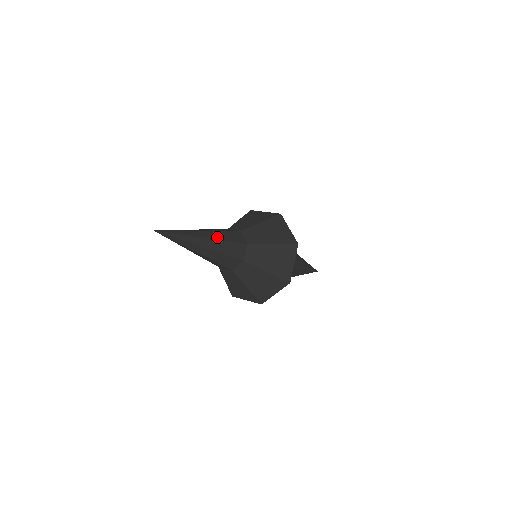
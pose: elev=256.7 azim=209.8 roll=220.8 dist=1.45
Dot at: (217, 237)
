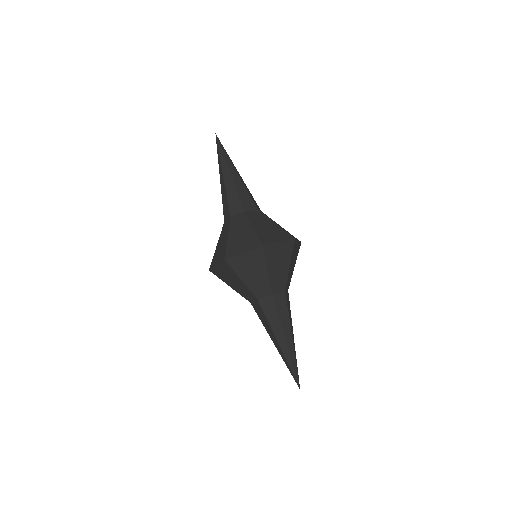
Dot at: (243, 182)
